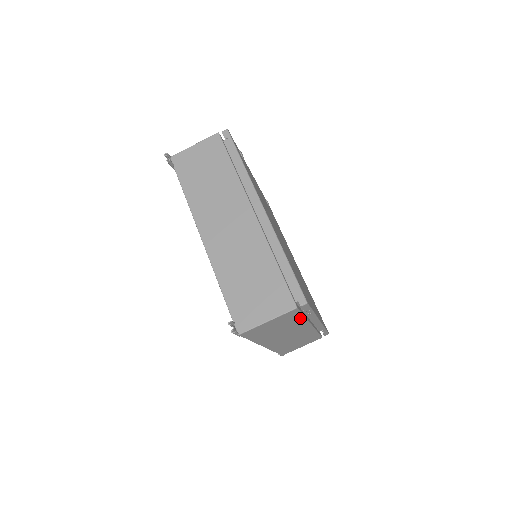
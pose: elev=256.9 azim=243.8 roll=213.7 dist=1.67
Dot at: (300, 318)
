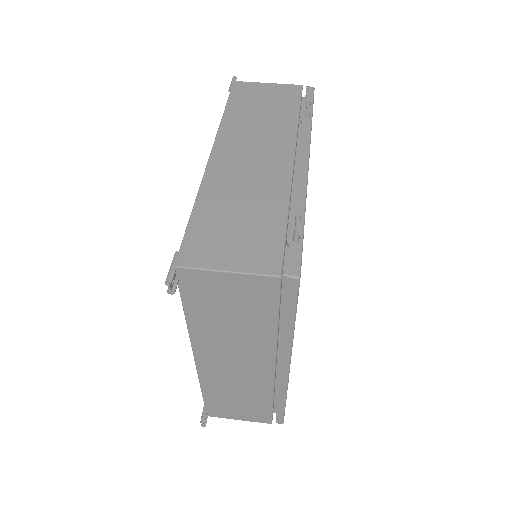
Dot at: (294, 113)
